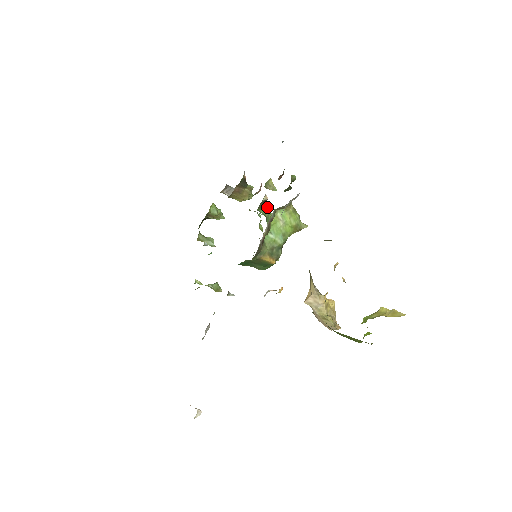
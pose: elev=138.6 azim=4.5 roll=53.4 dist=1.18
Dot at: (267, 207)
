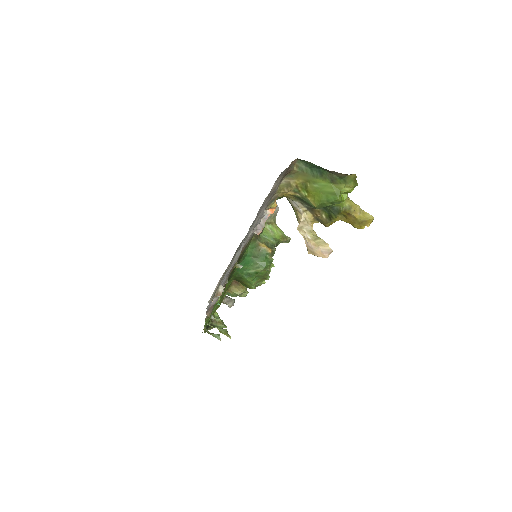
Dot at: occluded
